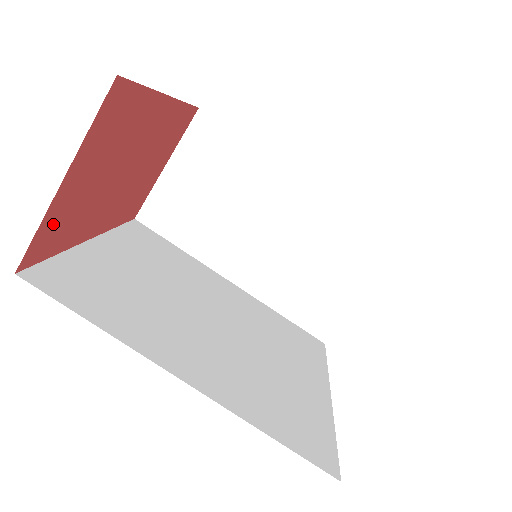
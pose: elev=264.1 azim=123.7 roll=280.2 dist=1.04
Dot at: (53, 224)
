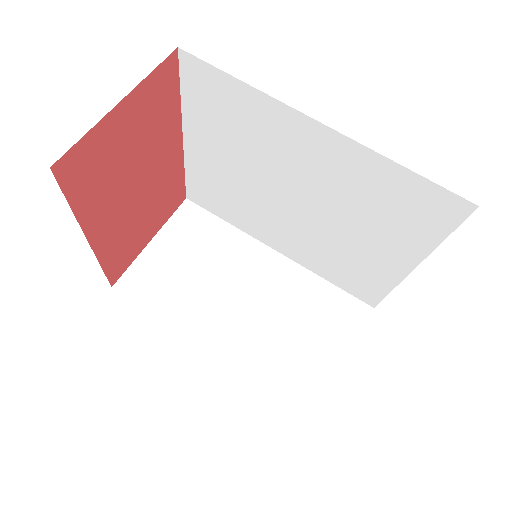
Dot at: (92, 151)
